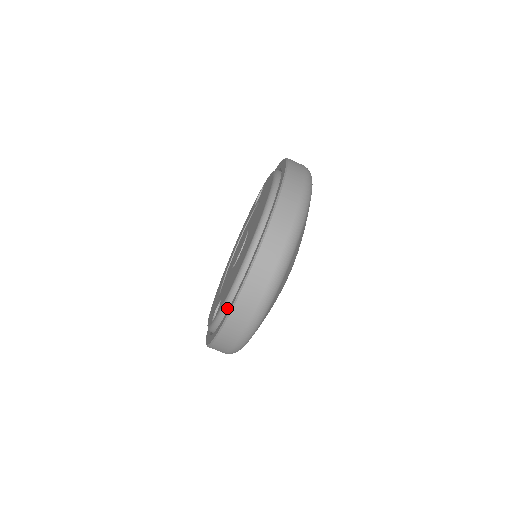
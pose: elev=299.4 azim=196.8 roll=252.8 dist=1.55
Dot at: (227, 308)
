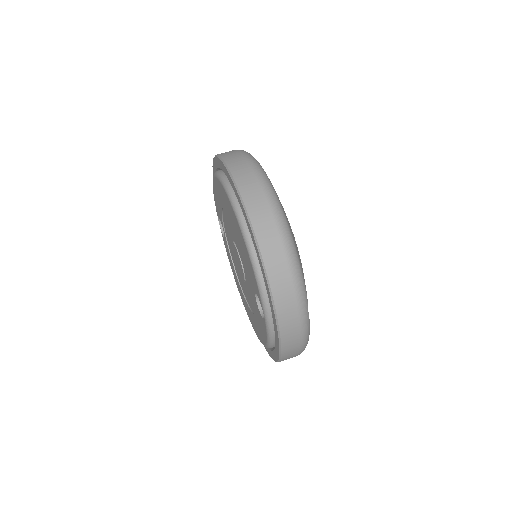
Dot at: (260, 274)
